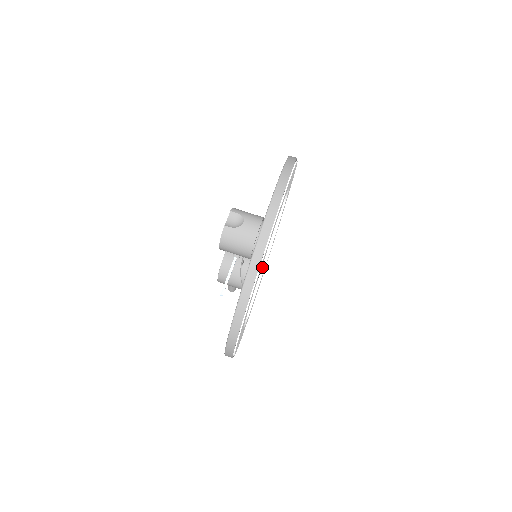
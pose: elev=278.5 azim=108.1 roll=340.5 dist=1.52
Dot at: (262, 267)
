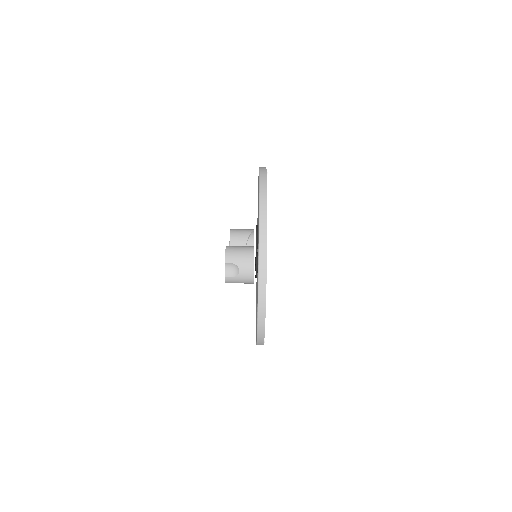
Dot at: occluded
